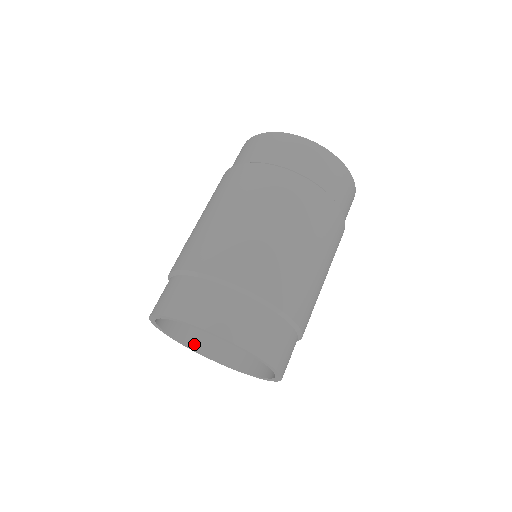
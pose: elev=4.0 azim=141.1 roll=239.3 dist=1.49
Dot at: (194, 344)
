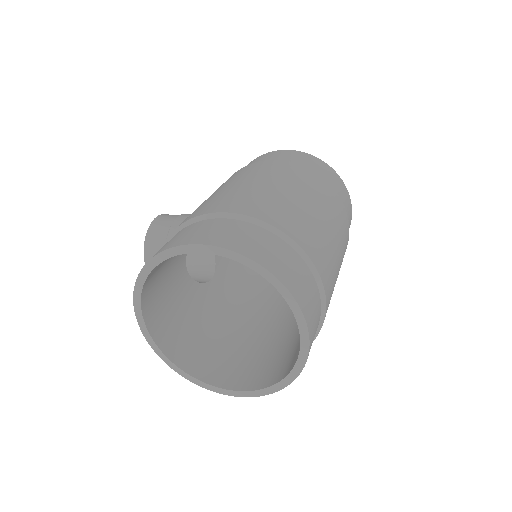
Dot at: (151, 326)
